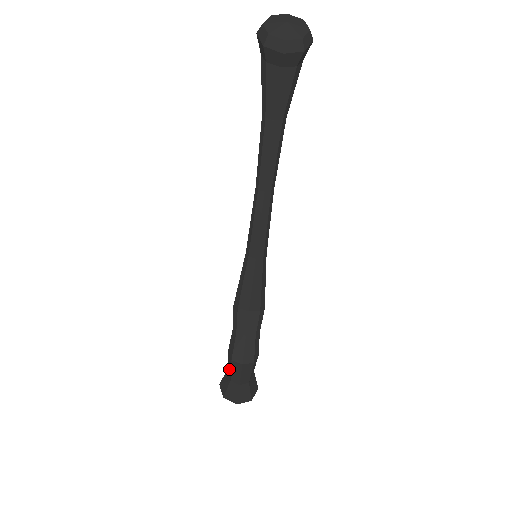
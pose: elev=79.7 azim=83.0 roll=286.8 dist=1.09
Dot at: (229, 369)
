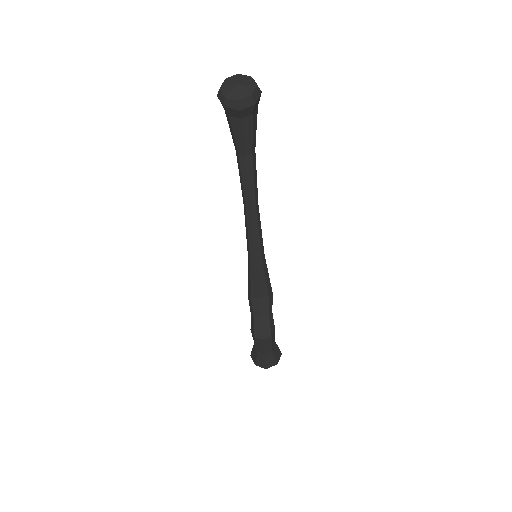
Dot at: occluded
